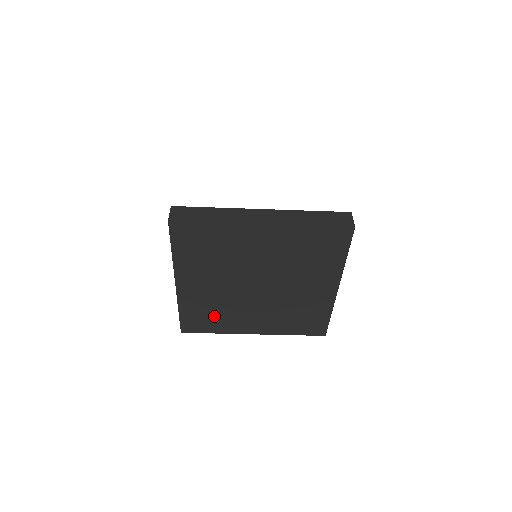
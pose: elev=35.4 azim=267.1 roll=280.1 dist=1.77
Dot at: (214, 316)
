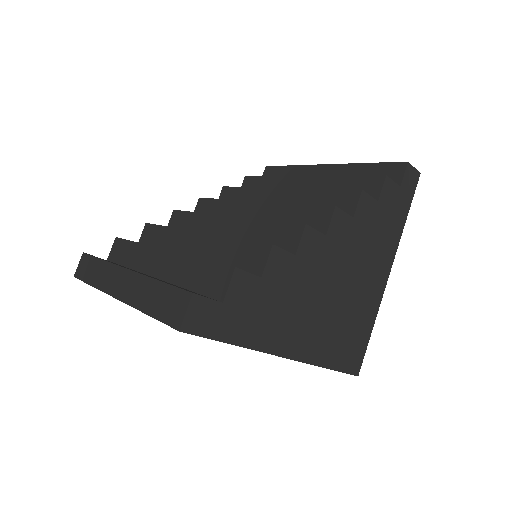
Dot at: occluded
